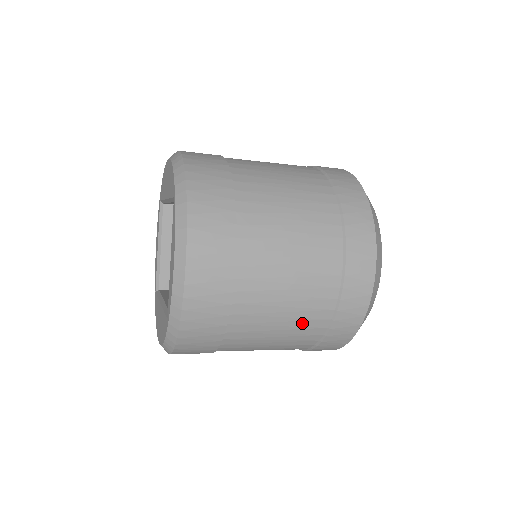
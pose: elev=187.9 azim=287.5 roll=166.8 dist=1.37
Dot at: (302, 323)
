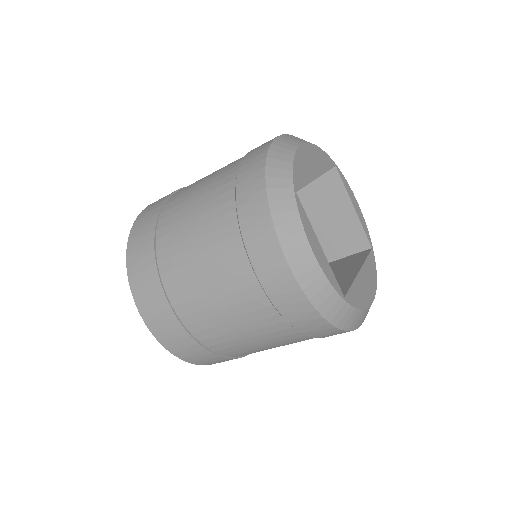
Dot at: (264, 331)
